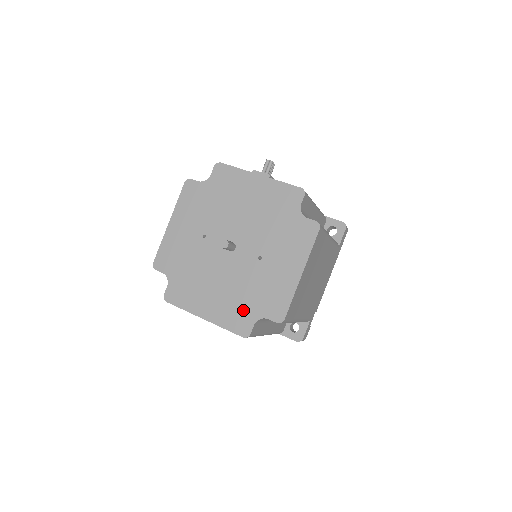
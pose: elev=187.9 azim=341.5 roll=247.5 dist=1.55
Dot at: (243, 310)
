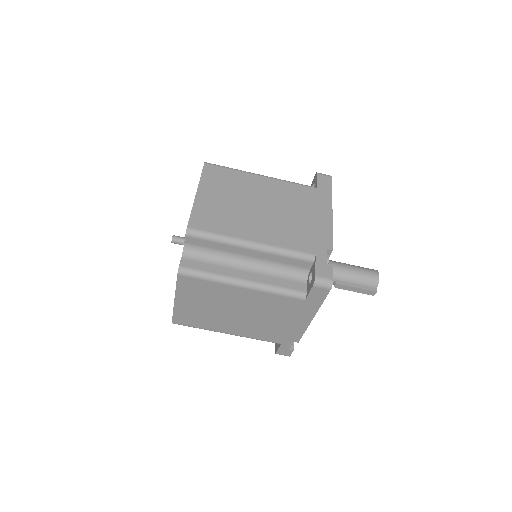
Dot at: occluded
